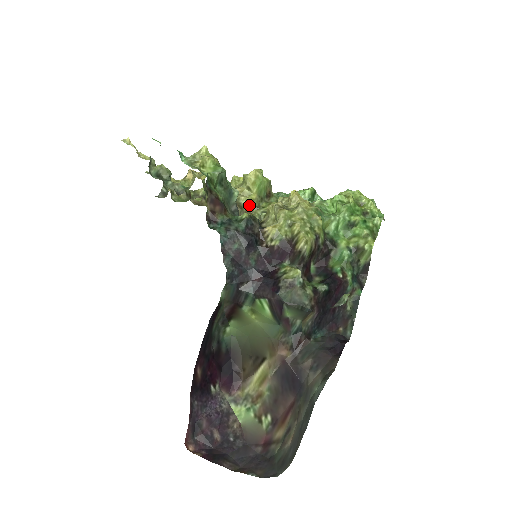
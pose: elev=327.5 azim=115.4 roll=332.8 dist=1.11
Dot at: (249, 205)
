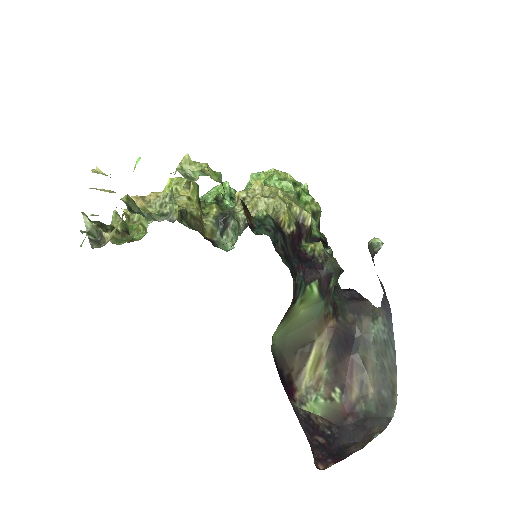
Dot at: (200, 215)
